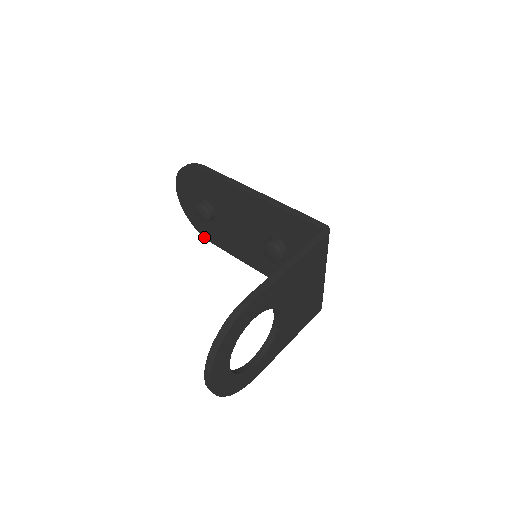
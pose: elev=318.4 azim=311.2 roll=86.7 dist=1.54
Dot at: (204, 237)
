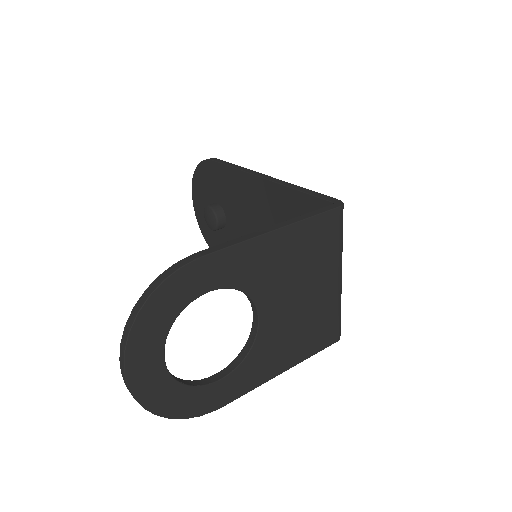
Dot at: occluded
